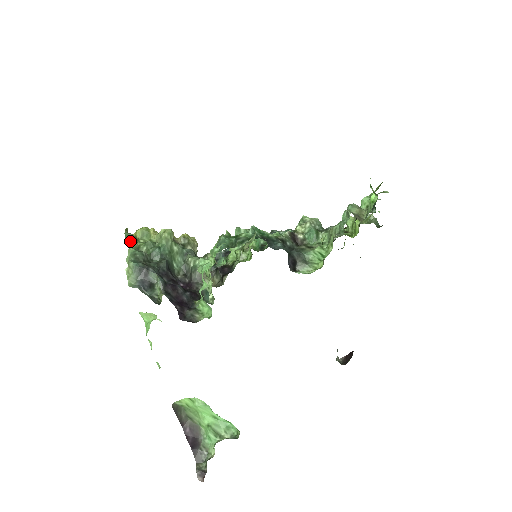
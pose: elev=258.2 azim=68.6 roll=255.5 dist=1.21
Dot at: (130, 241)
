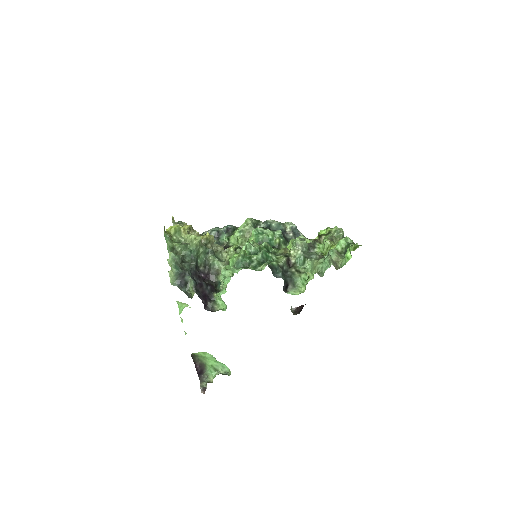
Dot at: (168, 241)
